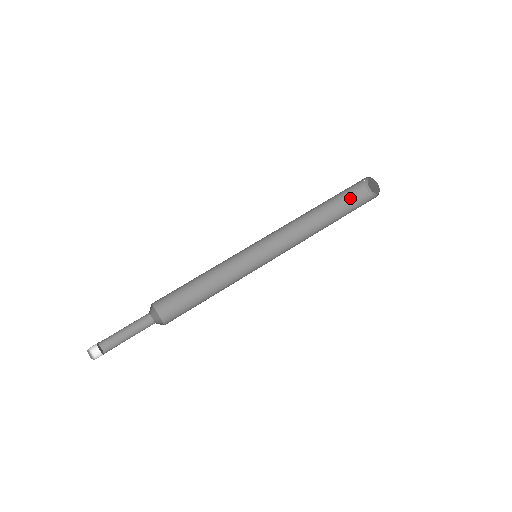
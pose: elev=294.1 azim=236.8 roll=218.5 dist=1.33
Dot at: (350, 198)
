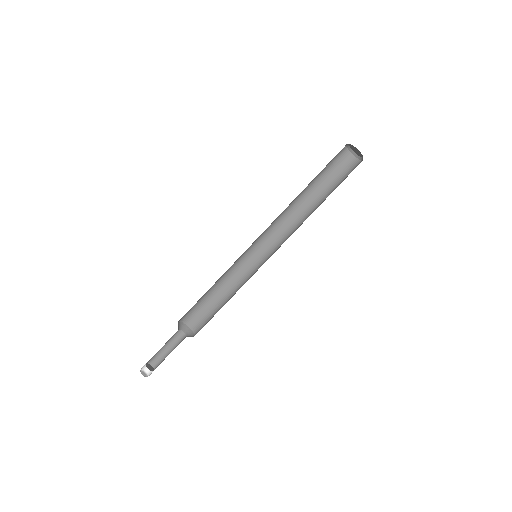
Dot at: (334, 166)
